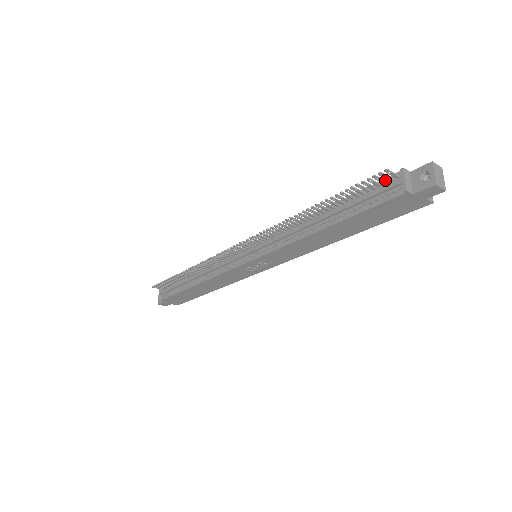
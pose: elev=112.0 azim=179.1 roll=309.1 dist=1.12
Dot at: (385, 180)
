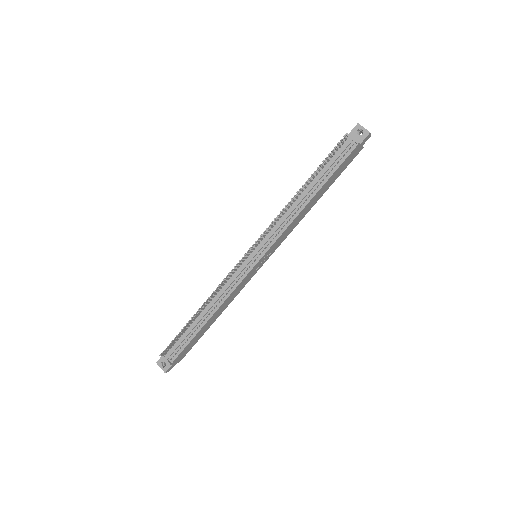
Dot at: (338, 146)
